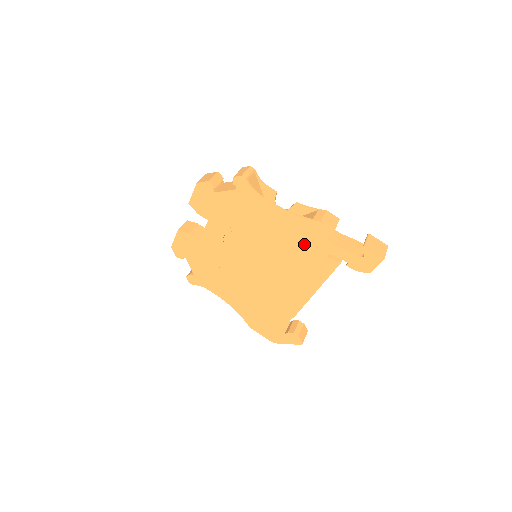
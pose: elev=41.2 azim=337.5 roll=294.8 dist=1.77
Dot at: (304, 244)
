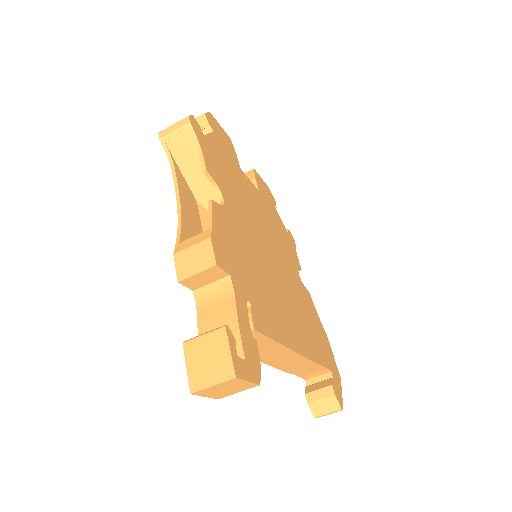
Dot at: occluded
